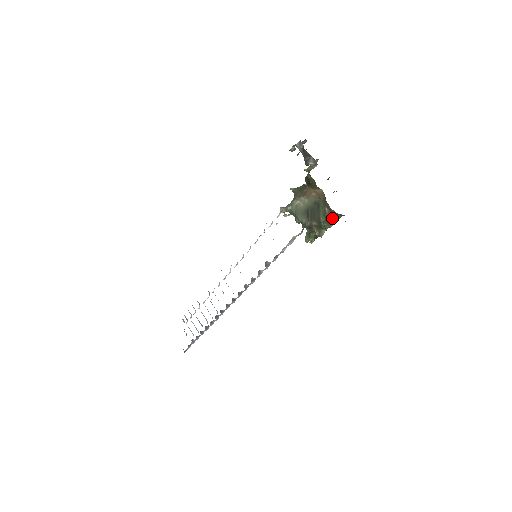
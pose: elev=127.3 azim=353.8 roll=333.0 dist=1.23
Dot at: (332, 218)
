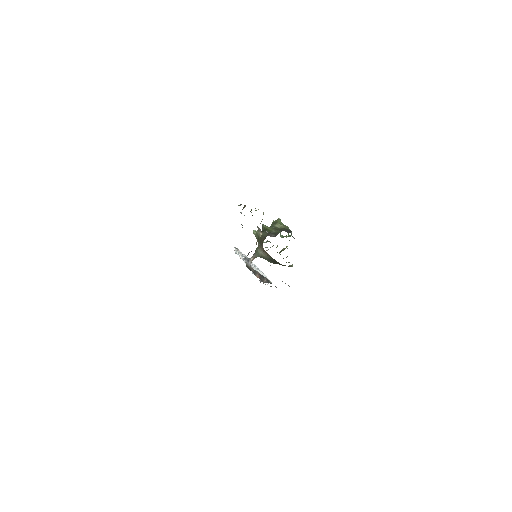
Dot at: occluded
